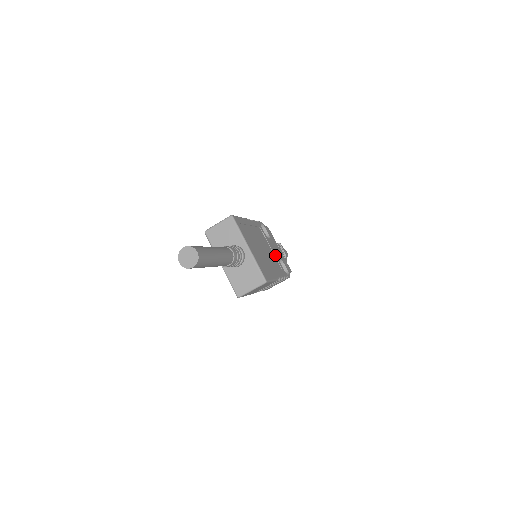
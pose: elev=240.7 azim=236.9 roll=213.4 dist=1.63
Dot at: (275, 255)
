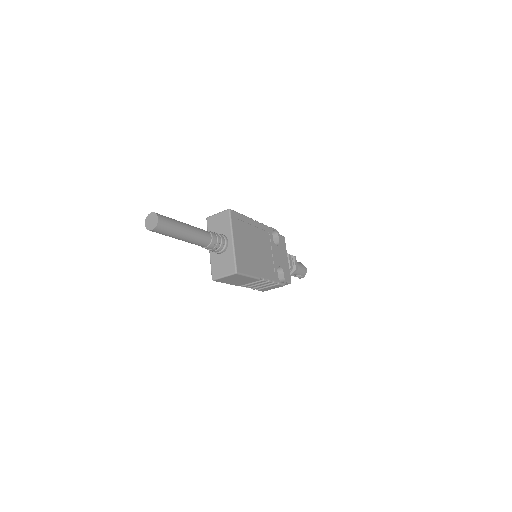
Dot at: (274, 260)
